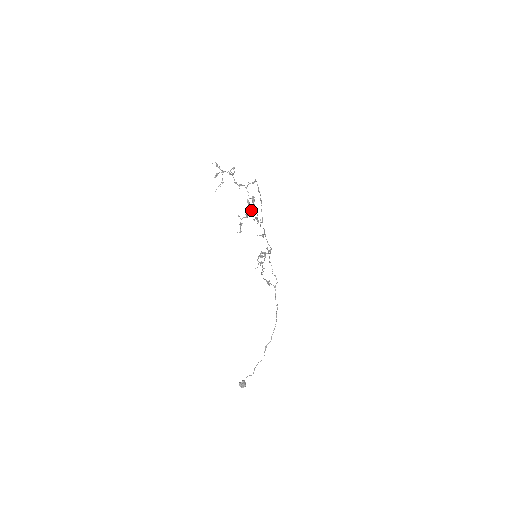
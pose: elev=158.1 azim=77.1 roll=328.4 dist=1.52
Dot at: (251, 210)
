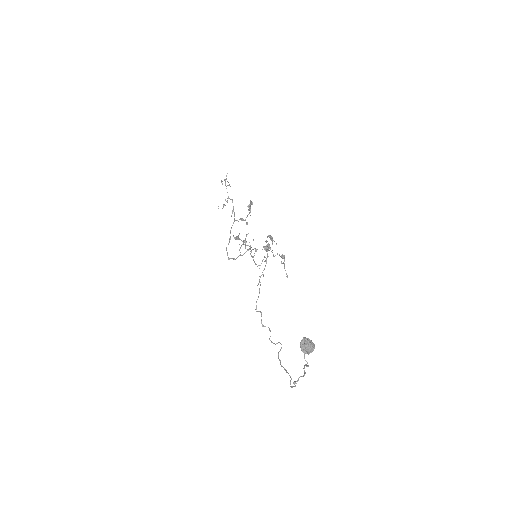
Dot at: (246, 222)
